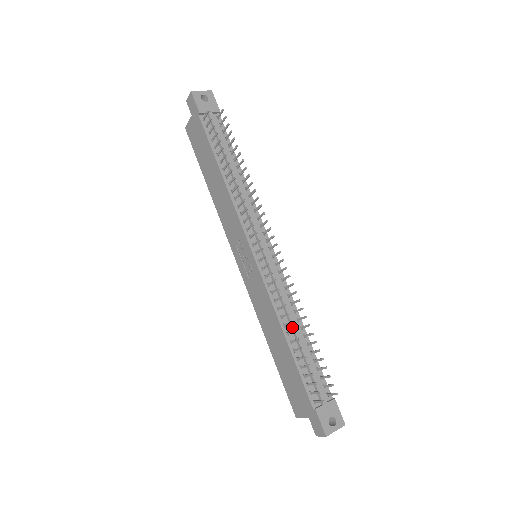
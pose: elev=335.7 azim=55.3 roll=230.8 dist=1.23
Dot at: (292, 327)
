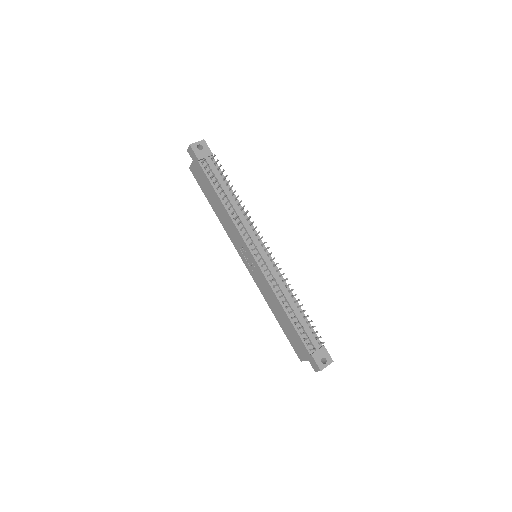
Dot at: (288, 303)
